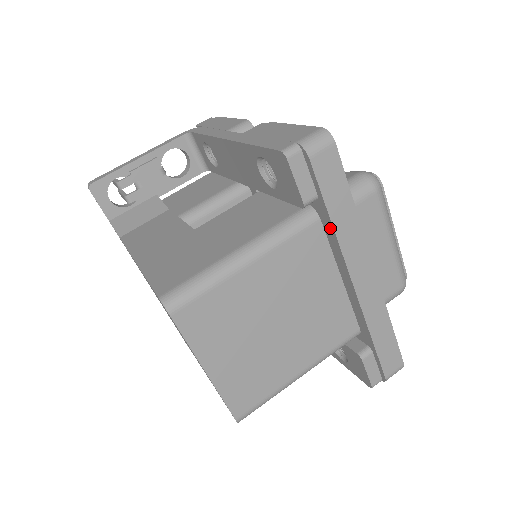
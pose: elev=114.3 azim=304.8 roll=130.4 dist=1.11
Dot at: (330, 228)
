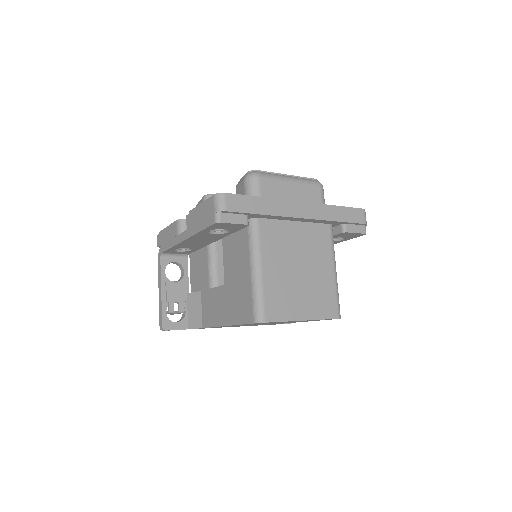
Dot at: (266, 216)
